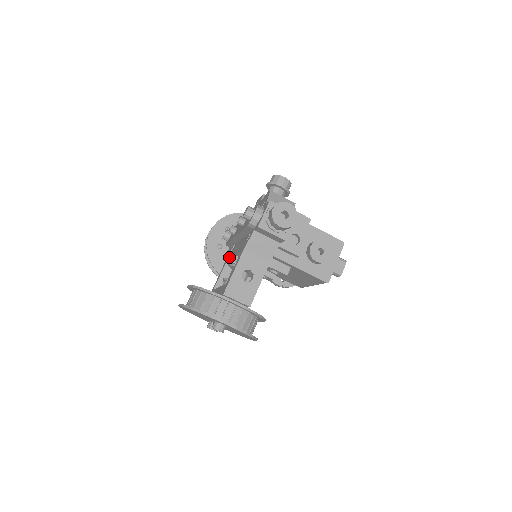
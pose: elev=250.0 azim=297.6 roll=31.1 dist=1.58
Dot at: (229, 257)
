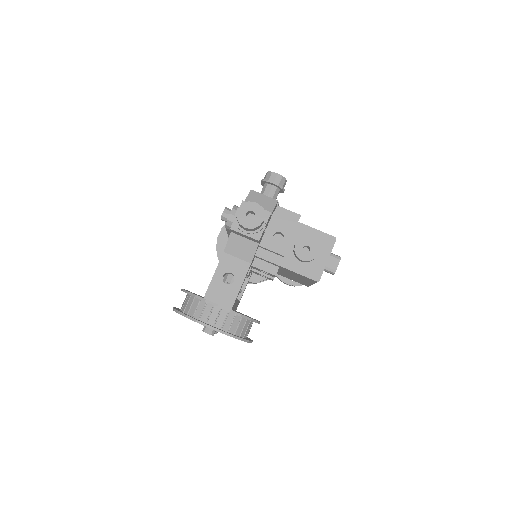
Dot at: occluded
